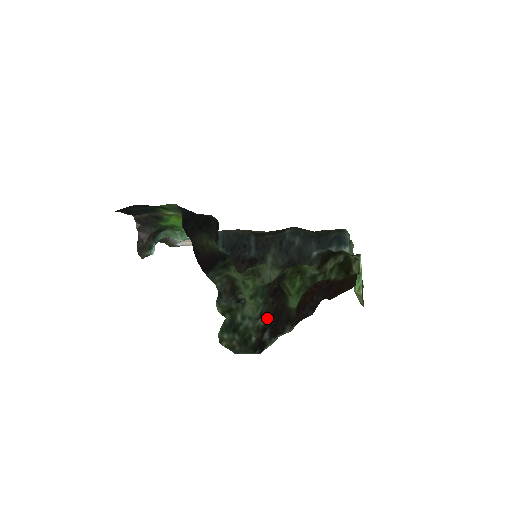
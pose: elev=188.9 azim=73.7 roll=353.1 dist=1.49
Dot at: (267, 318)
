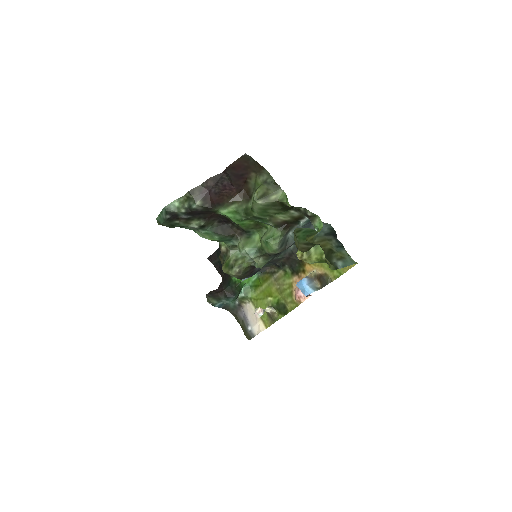
Dot at: (200, 221)
